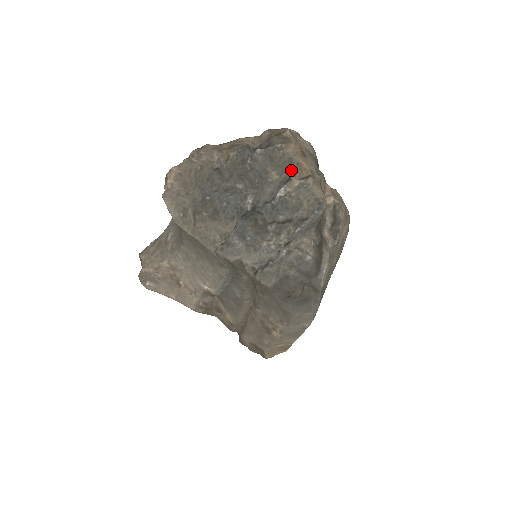
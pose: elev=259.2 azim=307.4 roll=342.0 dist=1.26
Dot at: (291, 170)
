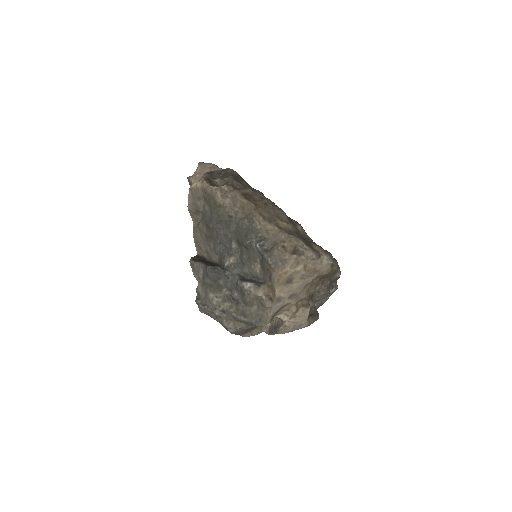
Dot at: (266, 282)
